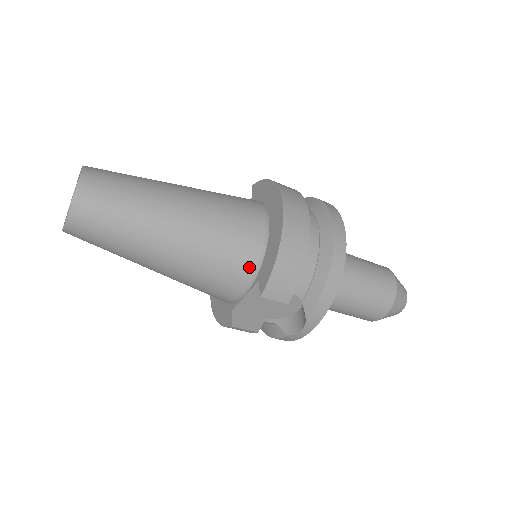
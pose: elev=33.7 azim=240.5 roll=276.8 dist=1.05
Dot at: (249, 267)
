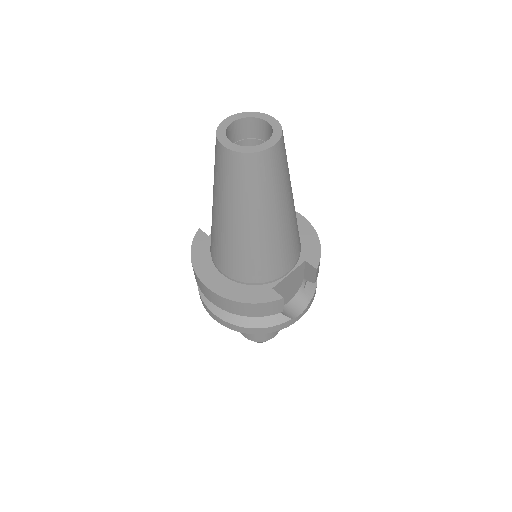
Dot at: (299, 249)
